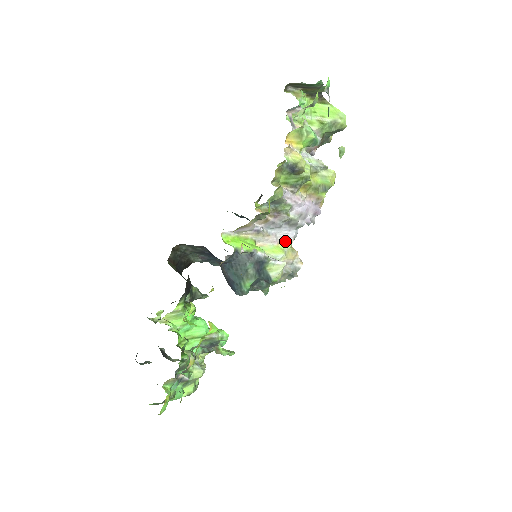
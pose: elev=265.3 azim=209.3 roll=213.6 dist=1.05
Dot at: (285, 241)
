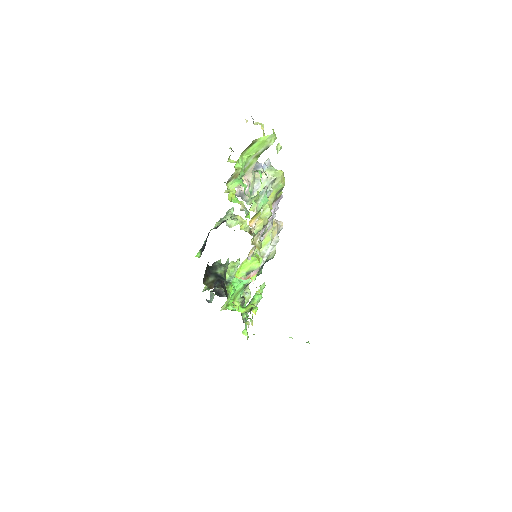
Dot at: (268, 231)
